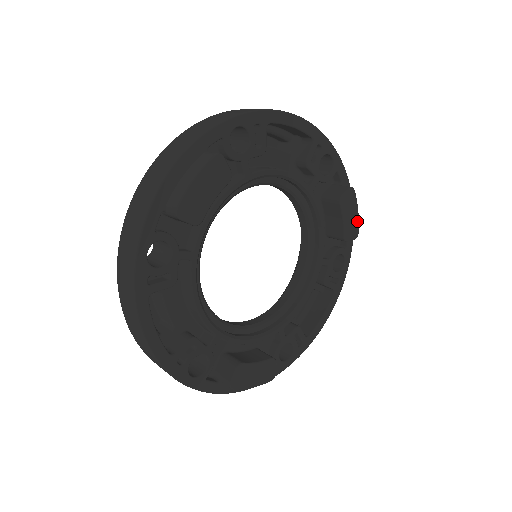
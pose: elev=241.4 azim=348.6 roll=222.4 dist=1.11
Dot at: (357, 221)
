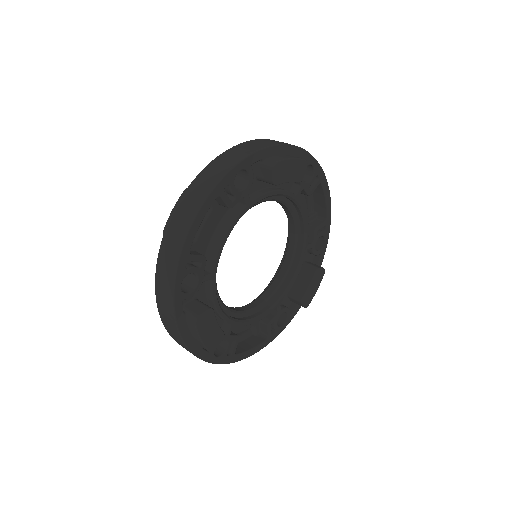
Dot at: (313, 296)
